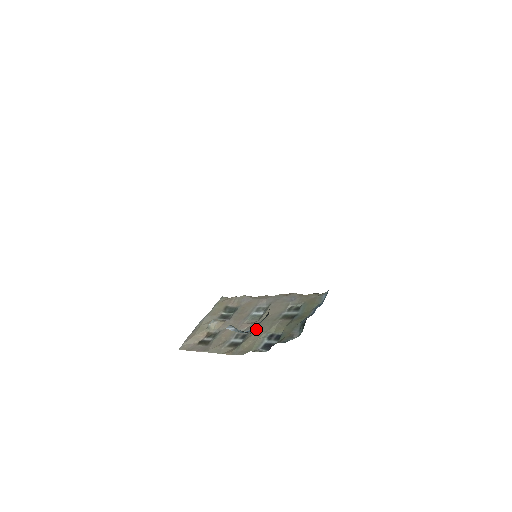
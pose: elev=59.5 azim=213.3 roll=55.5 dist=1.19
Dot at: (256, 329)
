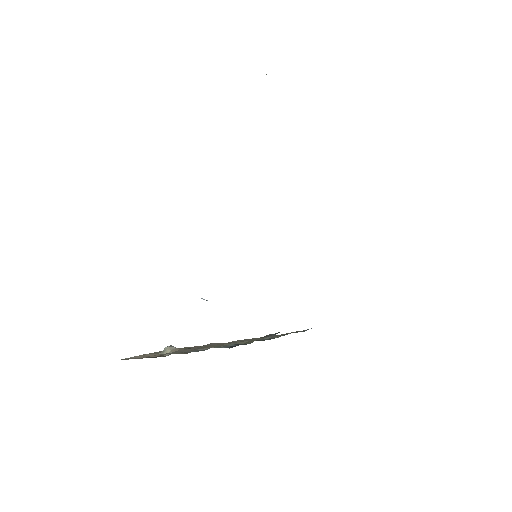
Dot at: occluded
